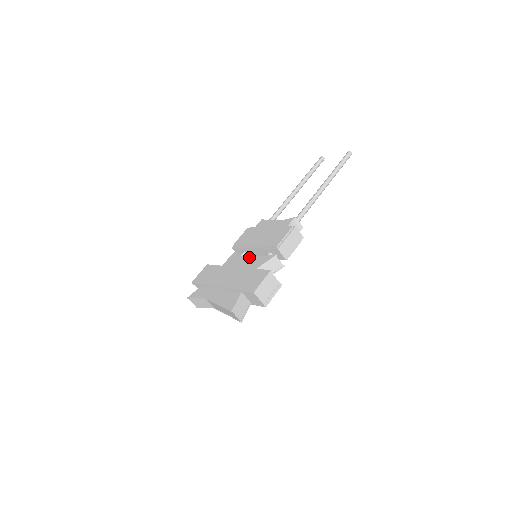
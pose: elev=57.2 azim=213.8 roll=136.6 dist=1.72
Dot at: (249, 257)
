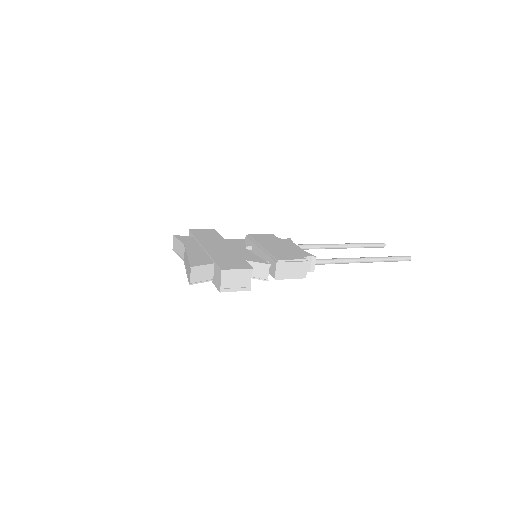
Dot at: occluded
